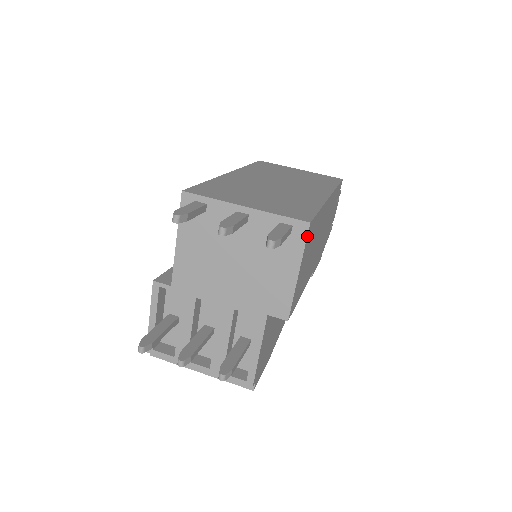
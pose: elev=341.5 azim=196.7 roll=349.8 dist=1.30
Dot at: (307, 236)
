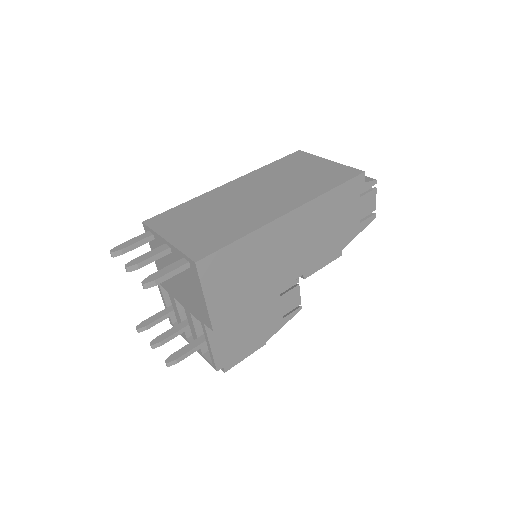
Dot at: (199, 272)
